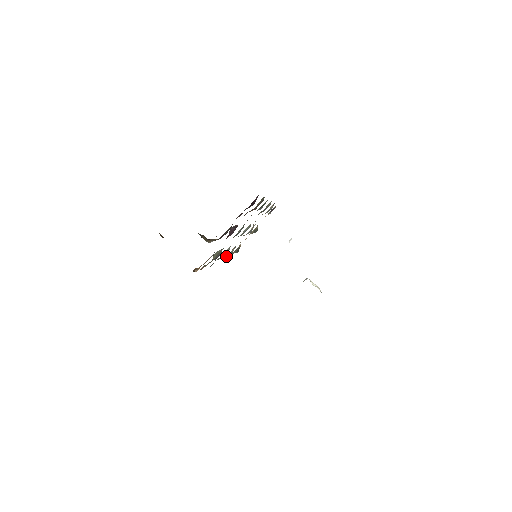
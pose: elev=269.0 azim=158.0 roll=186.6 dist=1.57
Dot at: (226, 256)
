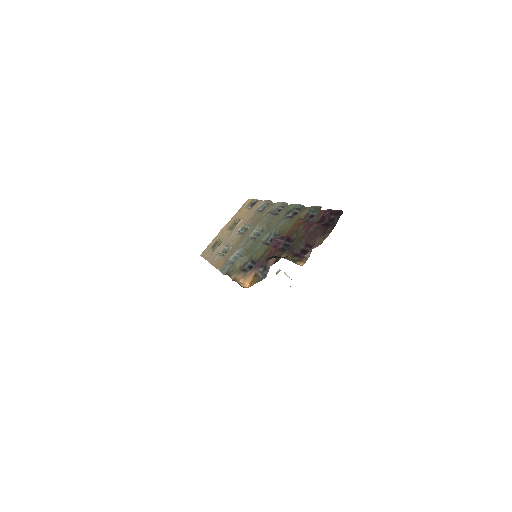
Dot at: occluded
